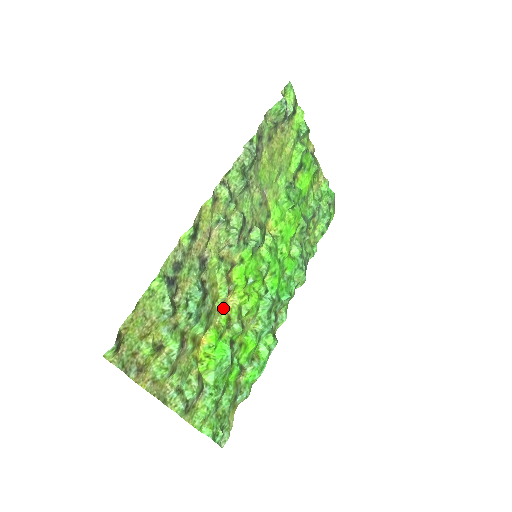
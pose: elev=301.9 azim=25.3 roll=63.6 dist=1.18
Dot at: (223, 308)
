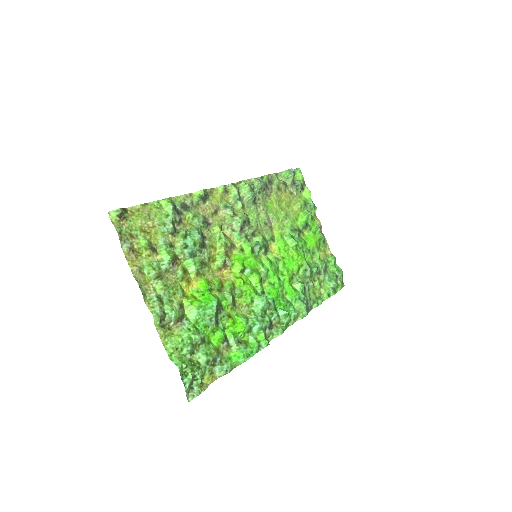
Dot at: (218, 275)
